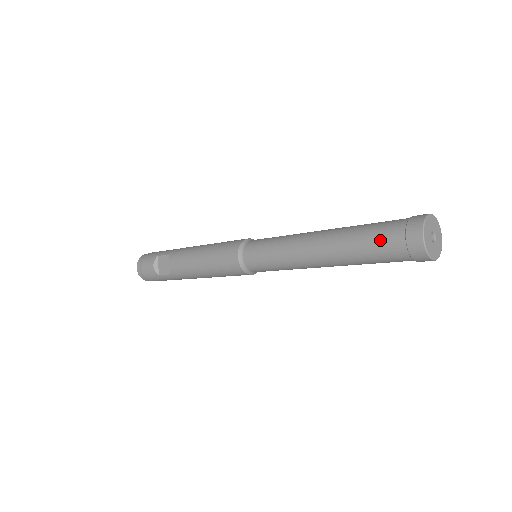
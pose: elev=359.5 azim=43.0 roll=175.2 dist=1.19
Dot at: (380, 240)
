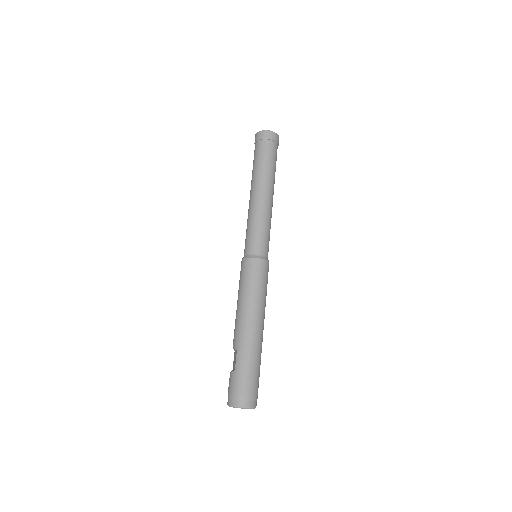
Dot at: (254, 156)
